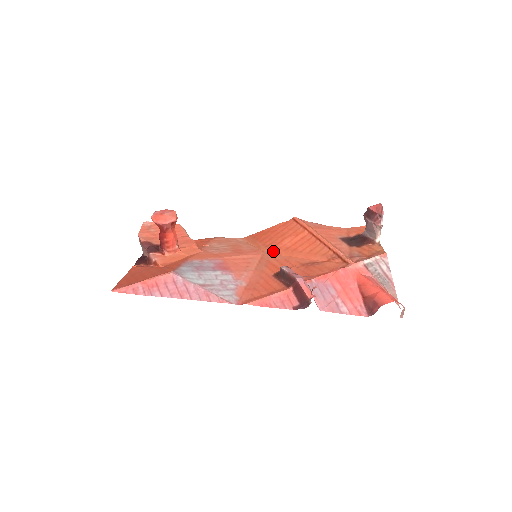
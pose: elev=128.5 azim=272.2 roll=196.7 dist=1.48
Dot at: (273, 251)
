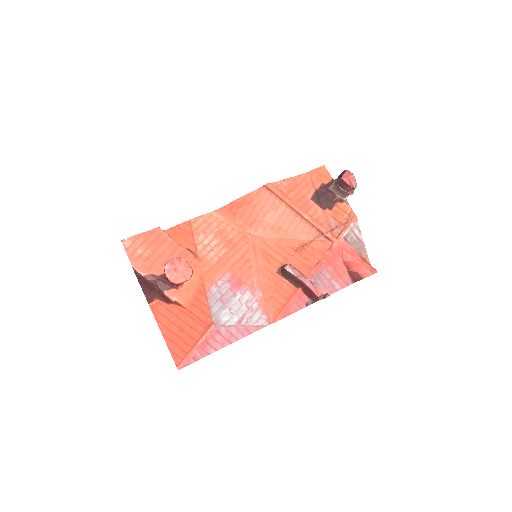
Dot at: (260, 233)
